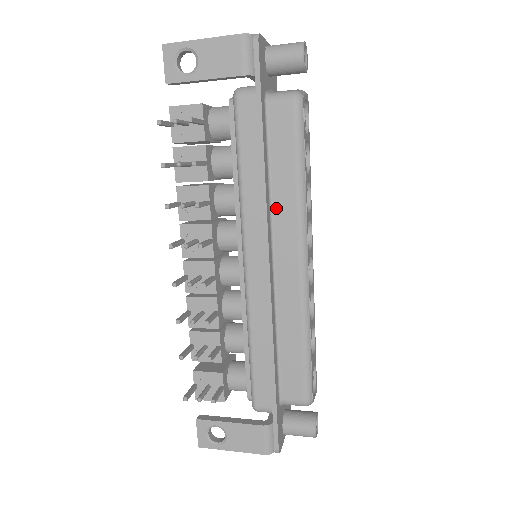
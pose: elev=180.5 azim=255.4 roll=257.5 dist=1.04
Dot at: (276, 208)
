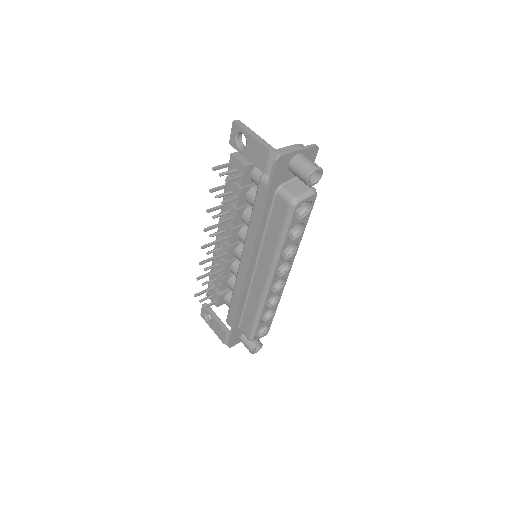
Dot at: (264, 248)
